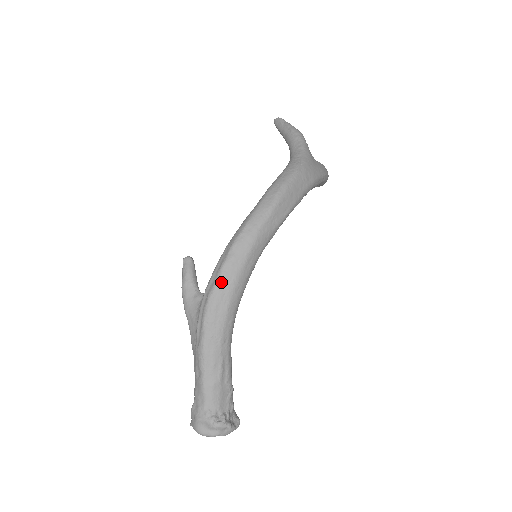
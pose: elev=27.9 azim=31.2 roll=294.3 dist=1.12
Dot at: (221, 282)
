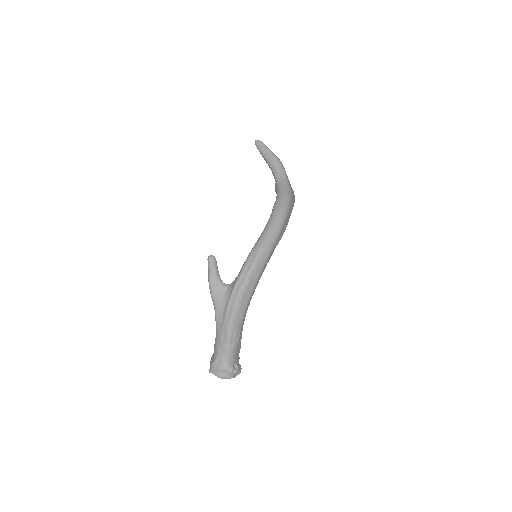
Dot at: (249, 281)
